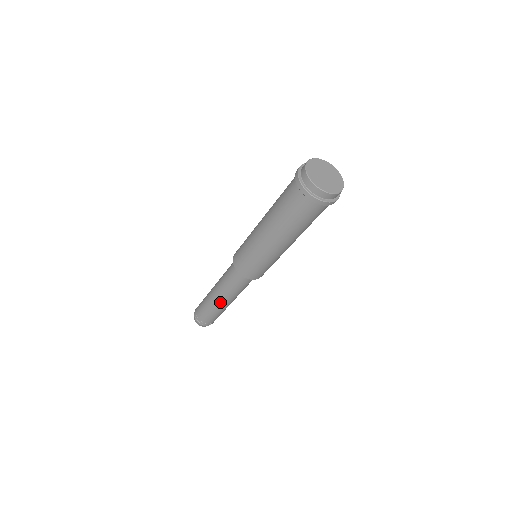
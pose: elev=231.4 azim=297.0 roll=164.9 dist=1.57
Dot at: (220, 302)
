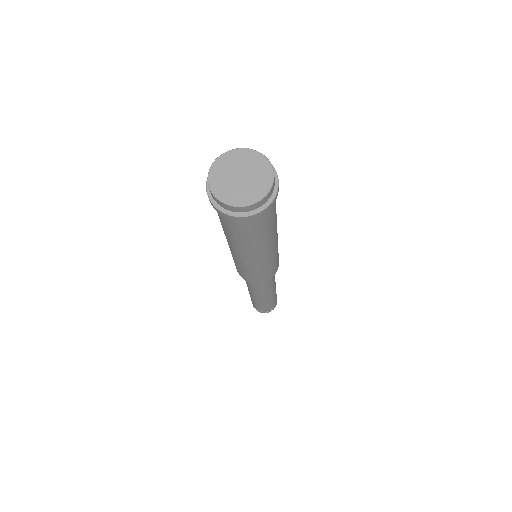
Dot at: (261, 298)
